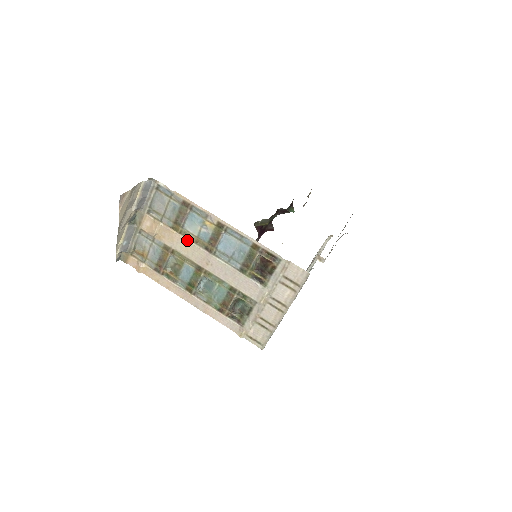
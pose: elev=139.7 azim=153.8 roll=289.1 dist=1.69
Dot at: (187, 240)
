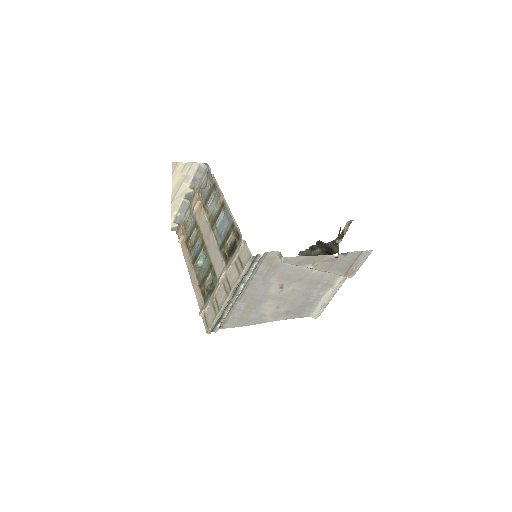
Dot at: (206, 217)
